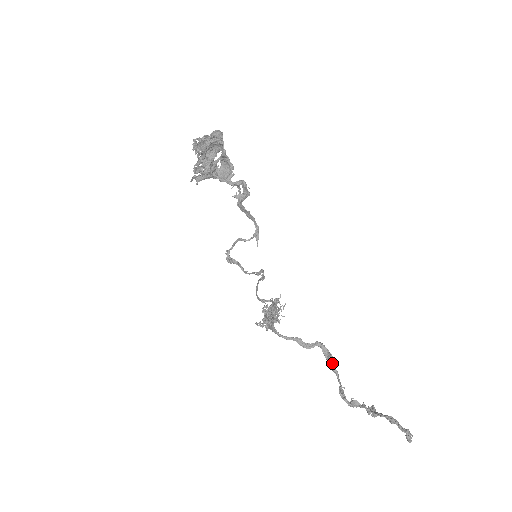
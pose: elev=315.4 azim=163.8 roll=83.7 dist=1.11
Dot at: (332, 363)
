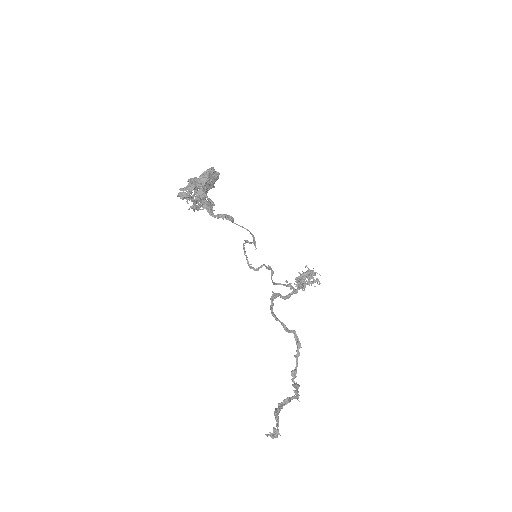
Dot at: (296, 350)
